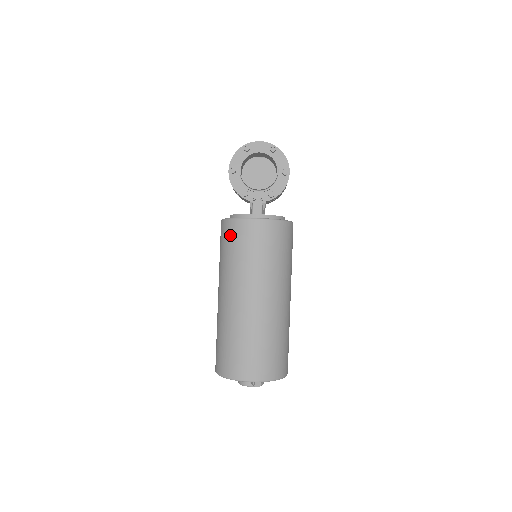
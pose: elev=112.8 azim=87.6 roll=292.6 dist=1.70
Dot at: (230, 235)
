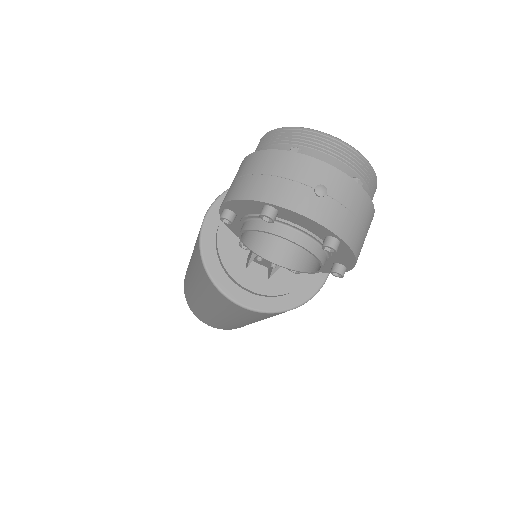
Dot at: (201, 274)
